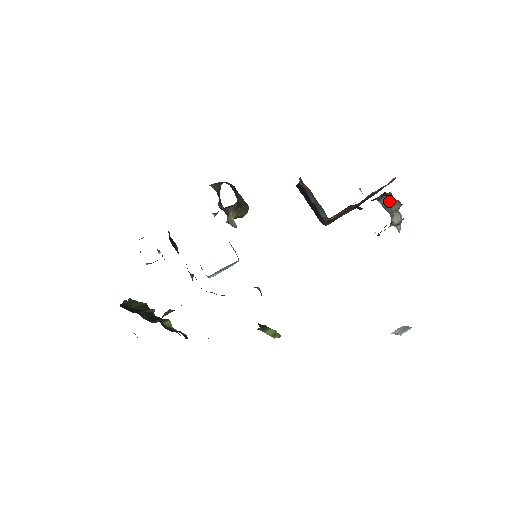
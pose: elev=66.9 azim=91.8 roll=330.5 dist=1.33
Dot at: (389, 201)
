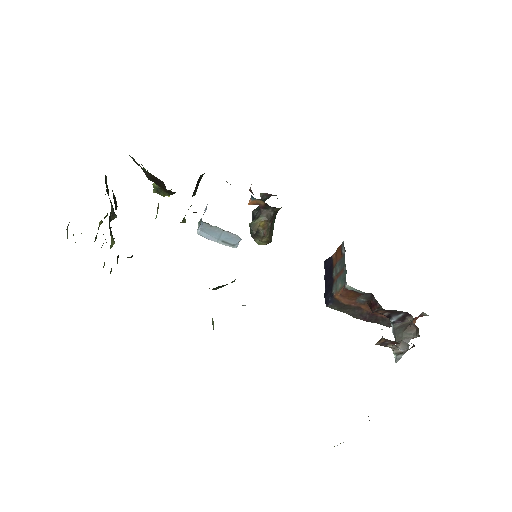
Dot at: (405, 326)
